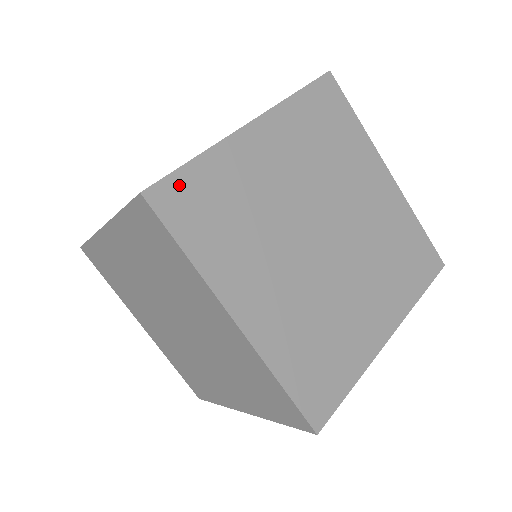
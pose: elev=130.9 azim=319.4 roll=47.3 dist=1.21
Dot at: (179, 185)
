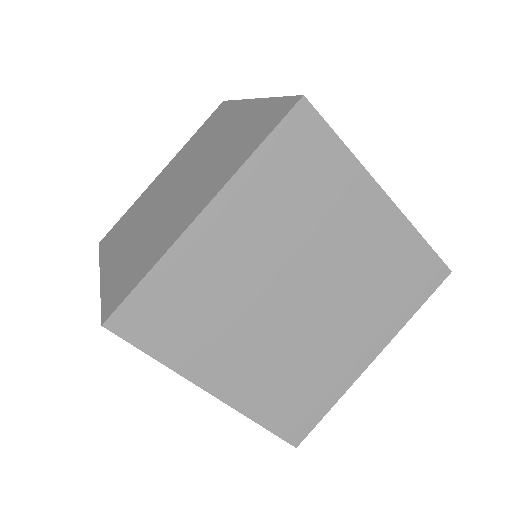
Dot at: (137, 305)
